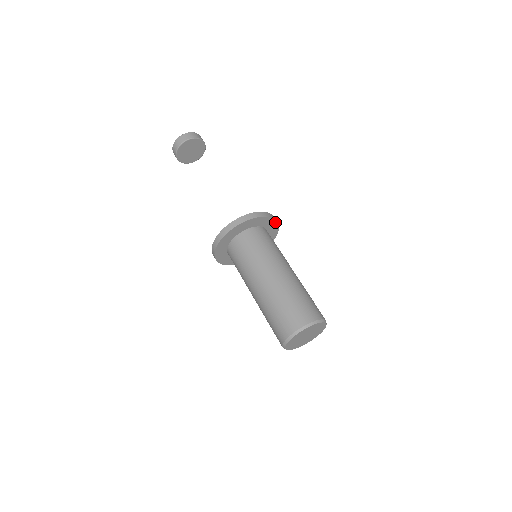
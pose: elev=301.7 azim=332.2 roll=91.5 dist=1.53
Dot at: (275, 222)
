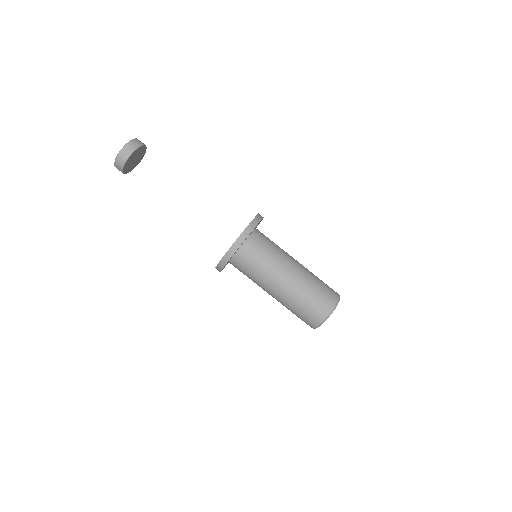
Dot at: occluded
